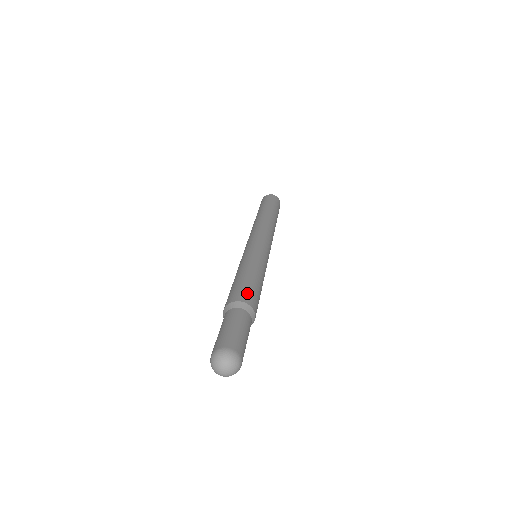
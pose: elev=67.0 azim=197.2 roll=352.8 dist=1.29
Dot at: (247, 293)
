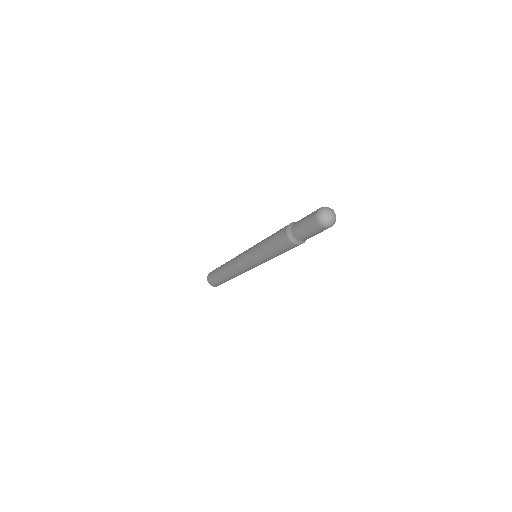
Dot at: occluded
